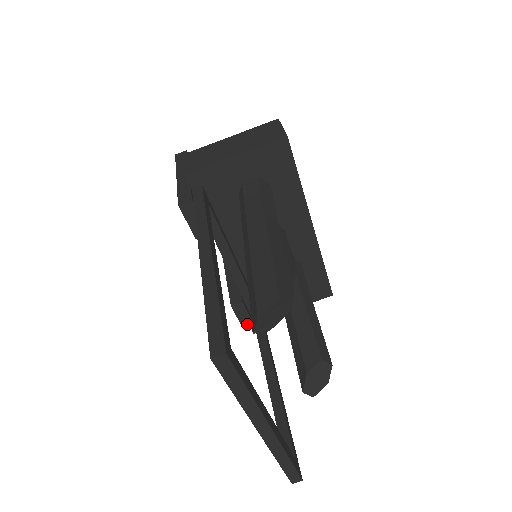
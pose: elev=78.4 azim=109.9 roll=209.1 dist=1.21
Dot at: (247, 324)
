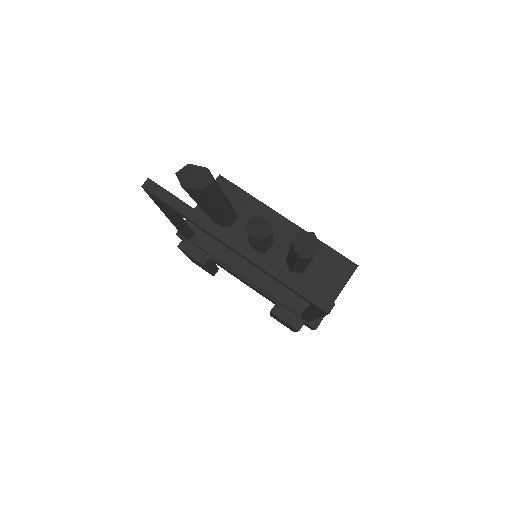
Dot at: (299, 324)
